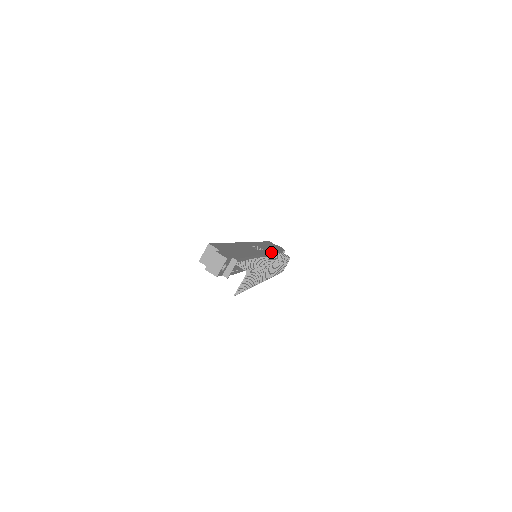
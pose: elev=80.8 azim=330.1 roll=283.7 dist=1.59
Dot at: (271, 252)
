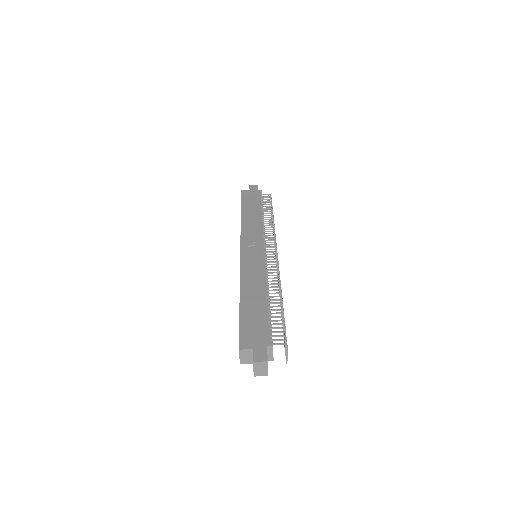
Dot at: (262, 232)
